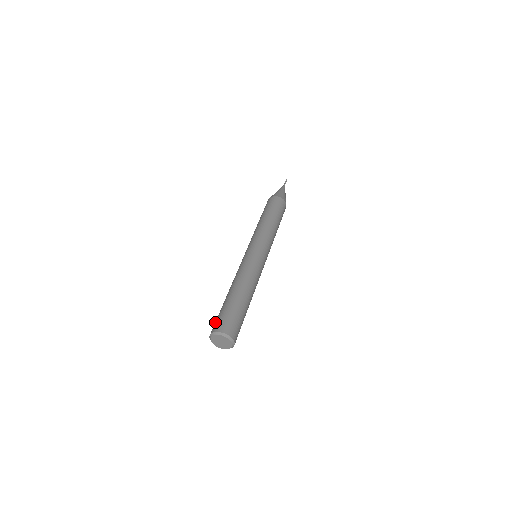
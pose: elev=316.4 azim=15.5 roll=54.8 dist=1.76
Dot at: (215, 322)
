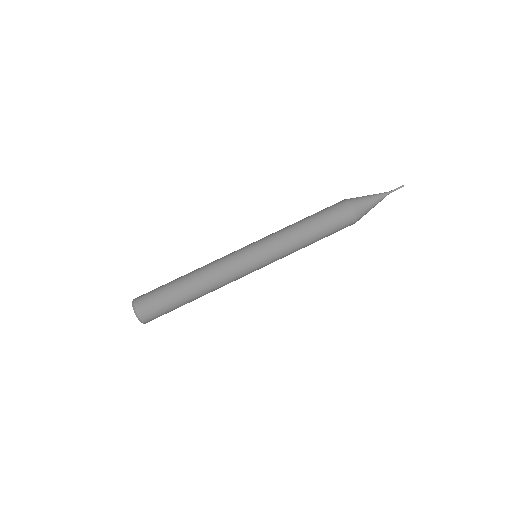
Dot at: occluded
